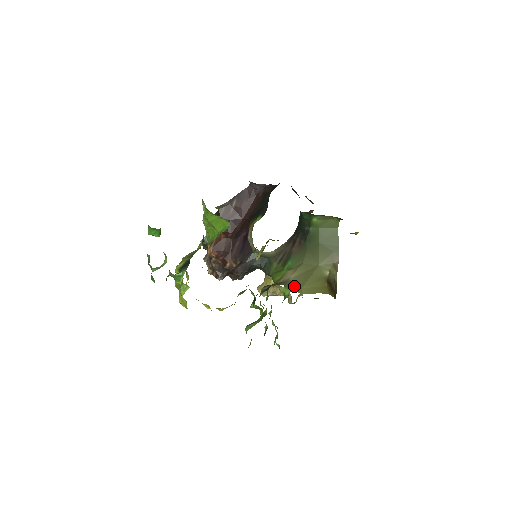
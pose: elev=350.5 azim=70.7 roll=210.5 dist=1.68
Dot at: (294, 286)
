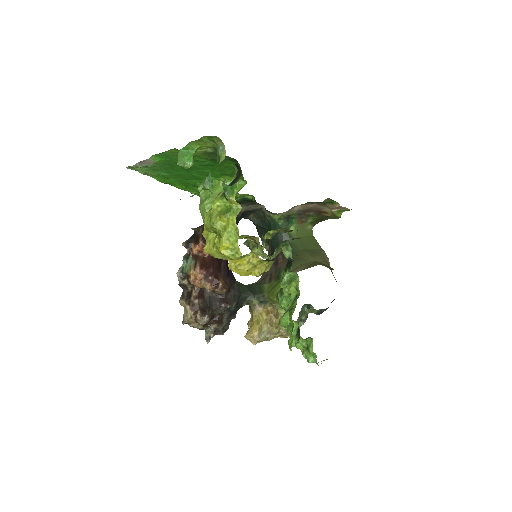
Dot at: occluded
